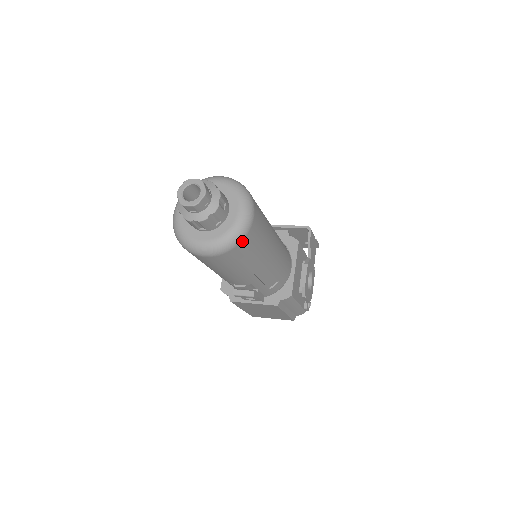
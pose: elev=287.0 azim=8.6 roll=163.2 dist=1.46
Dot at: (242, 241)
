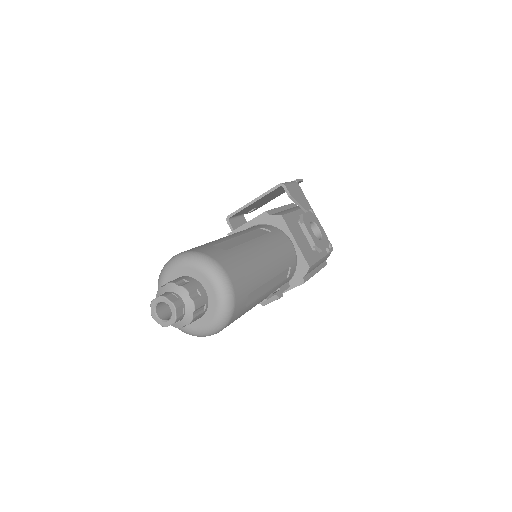
Dot at: (235, 303)
